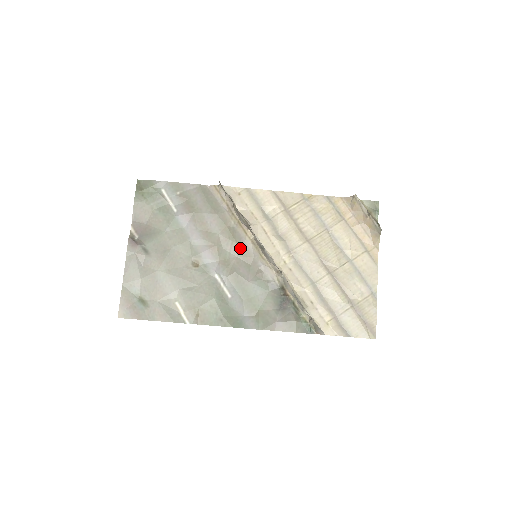
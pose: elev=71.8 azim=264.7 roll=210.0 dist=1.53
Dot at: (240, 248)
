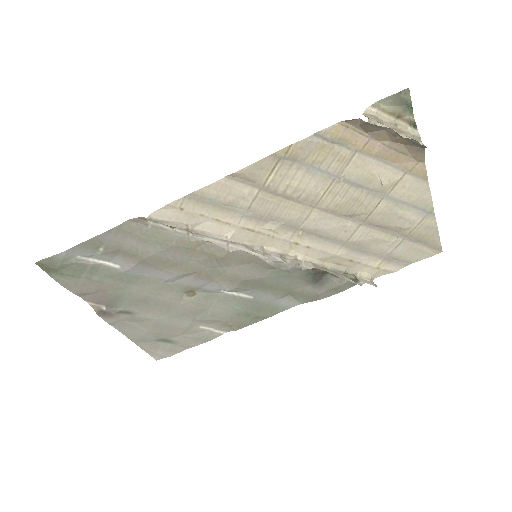
Dot at: (230, 258)
